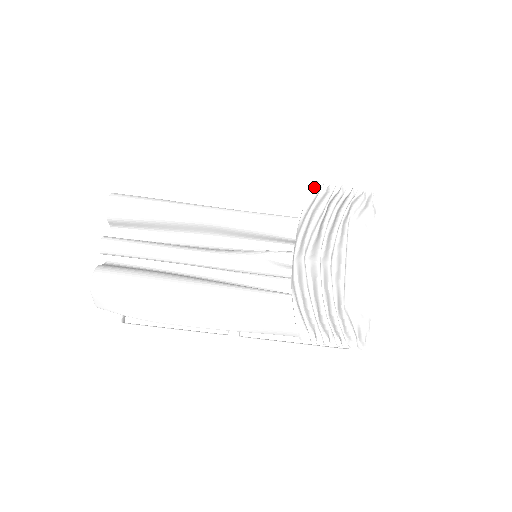
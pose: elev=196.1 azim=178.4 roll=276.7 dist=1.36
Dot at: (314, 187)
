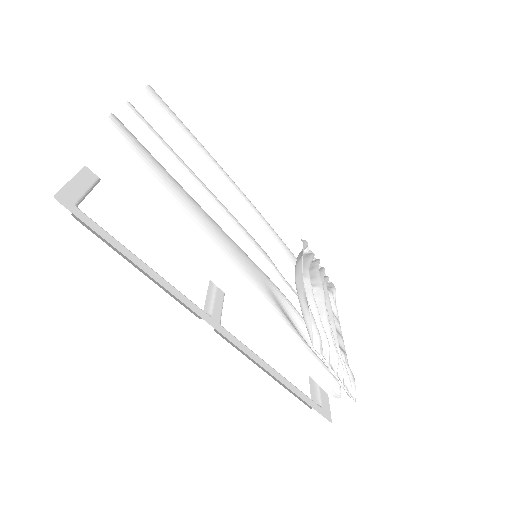
Dot at: occluded
